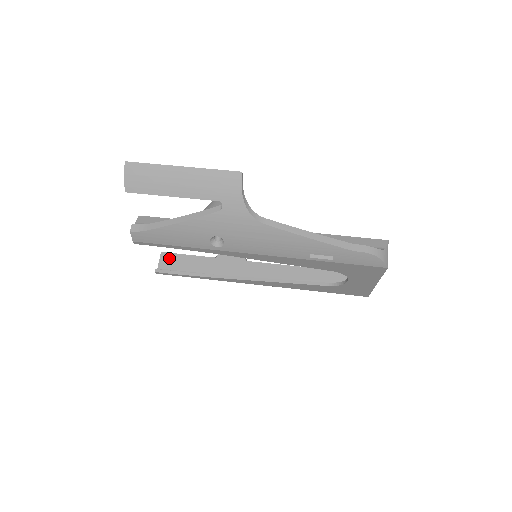
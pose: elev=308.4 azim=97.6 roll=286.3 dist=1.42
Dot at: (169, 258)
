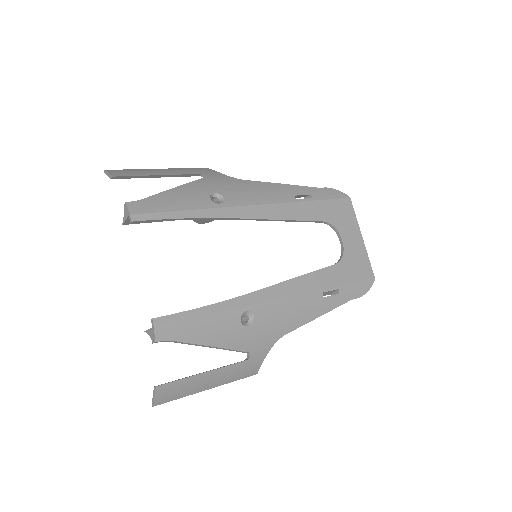
Dot at: occluded
